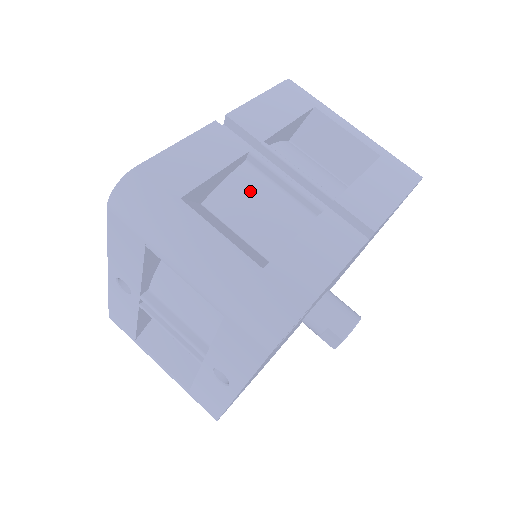
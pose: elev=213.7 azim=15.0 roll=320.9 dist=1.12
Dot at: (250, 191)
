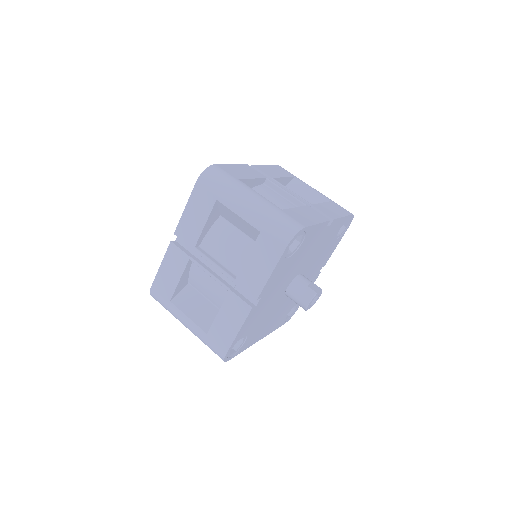
Dot at: (201, 278)
